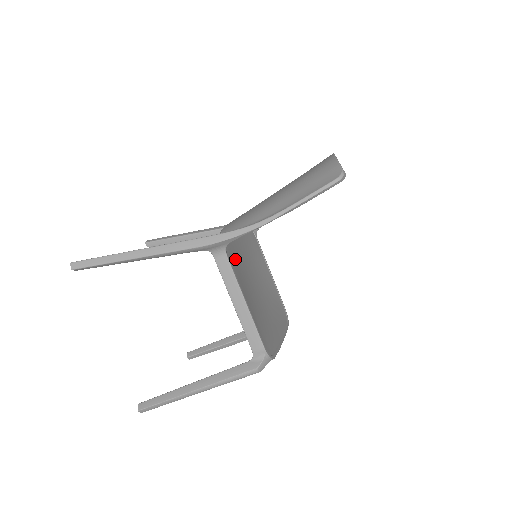
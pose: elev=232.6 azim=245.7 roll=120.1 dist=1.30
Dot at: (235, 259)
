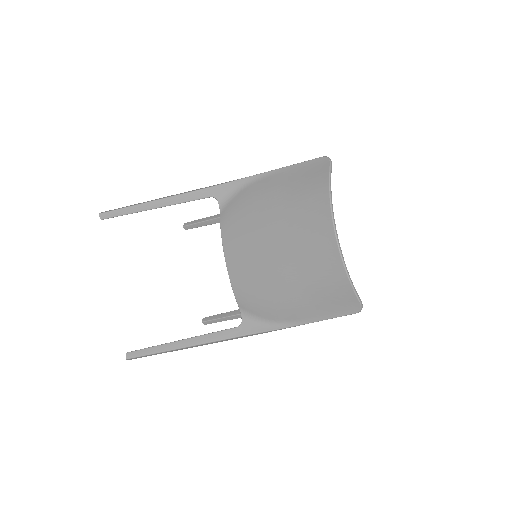
Dot at: occluded
